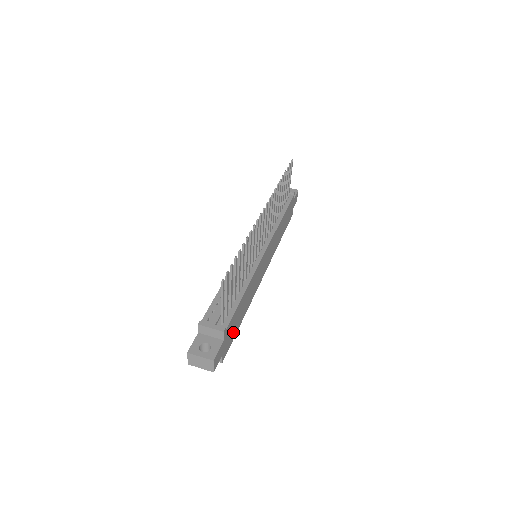
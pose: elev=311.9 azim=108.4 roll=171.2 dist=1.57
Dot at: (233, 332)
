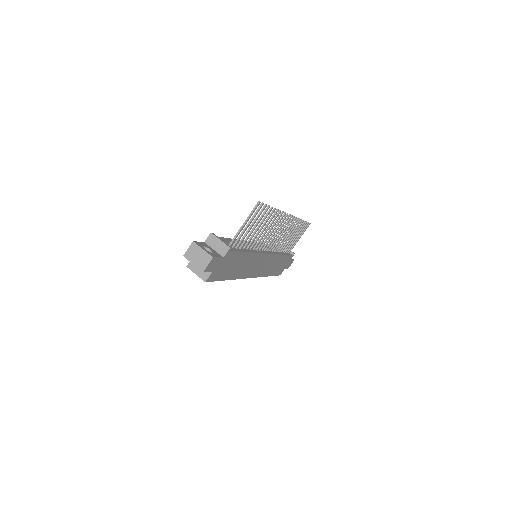
Dot at: (224, 272)
